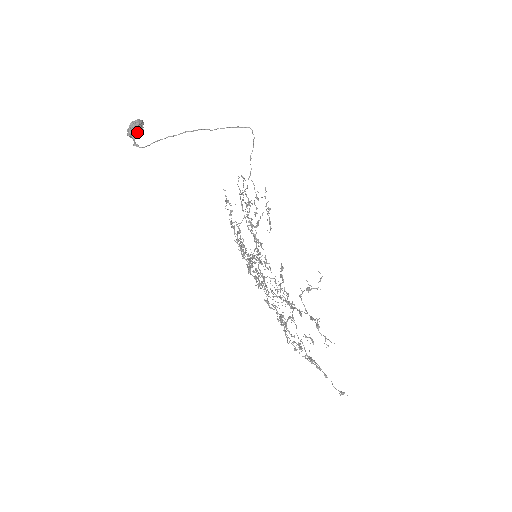
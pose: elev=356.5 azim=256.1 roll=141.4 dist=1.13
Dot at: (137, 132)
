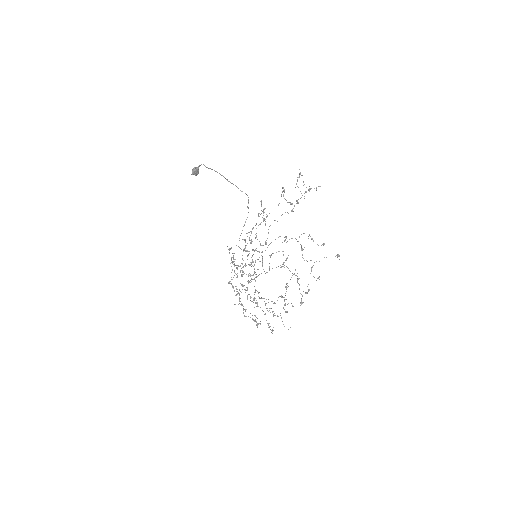
Dot at: (198, 168)
